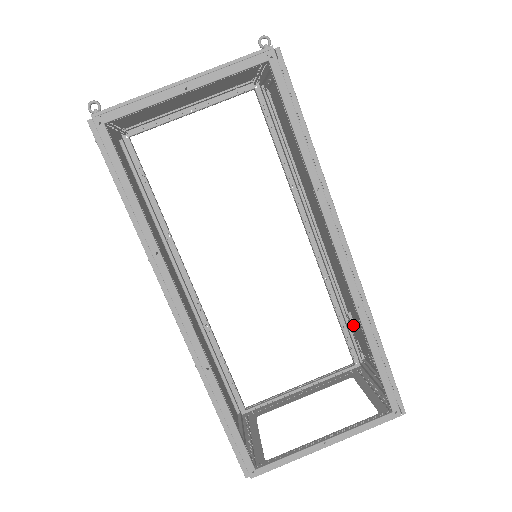
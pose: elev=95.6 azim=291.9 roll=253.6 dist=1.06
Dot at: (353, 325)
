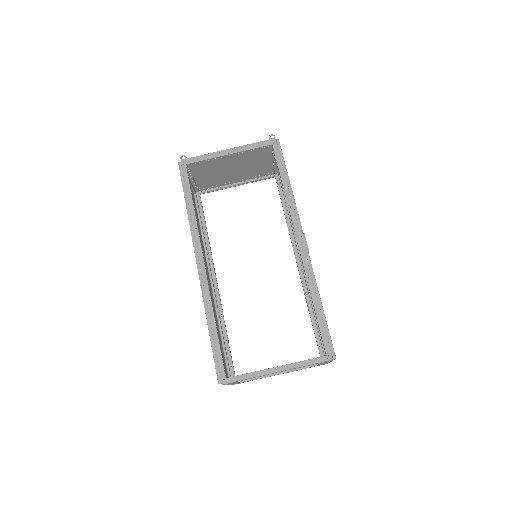
Dot at: occluded
